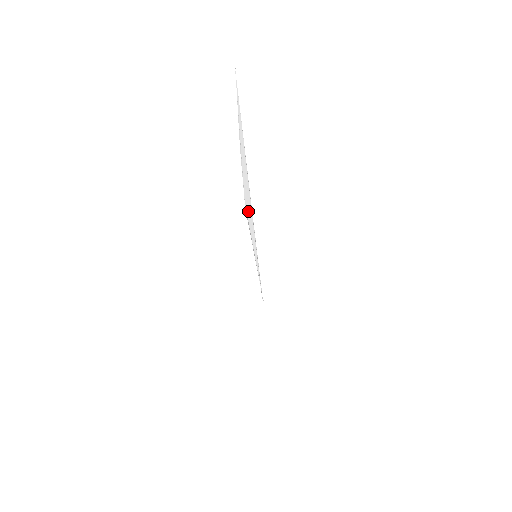
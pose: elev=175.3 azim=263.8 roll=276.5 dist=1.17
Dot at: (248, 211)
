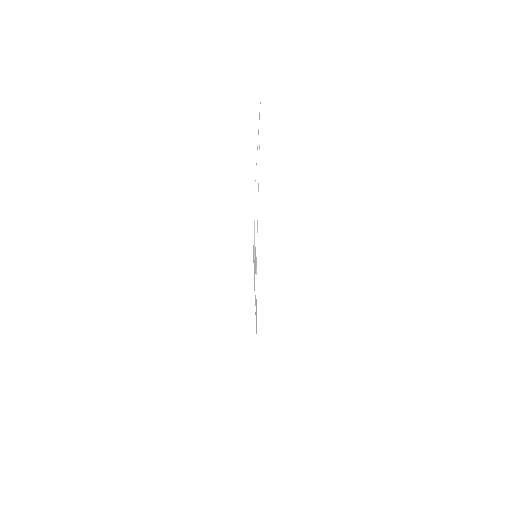
Dot at: (255, 209)
